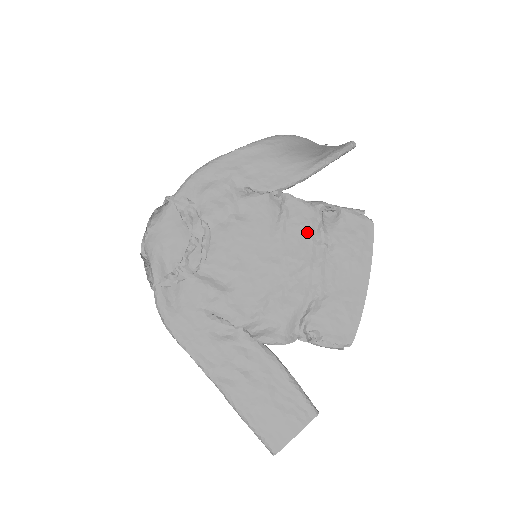
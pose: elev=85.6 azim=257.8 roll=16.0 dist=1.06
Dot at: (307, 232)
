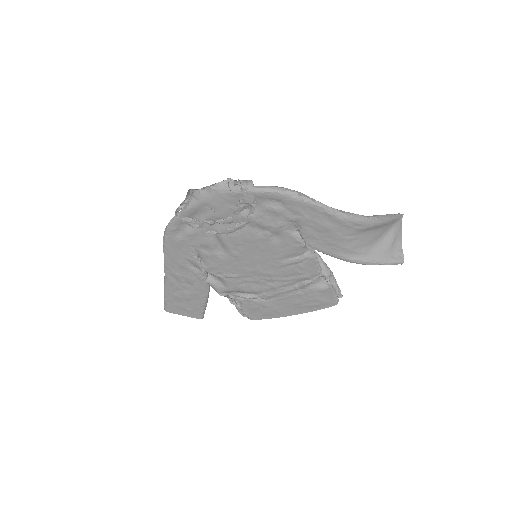
Dot at: (297, 277)
